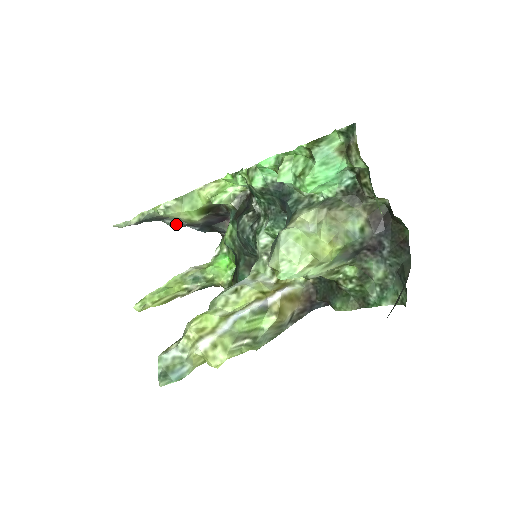
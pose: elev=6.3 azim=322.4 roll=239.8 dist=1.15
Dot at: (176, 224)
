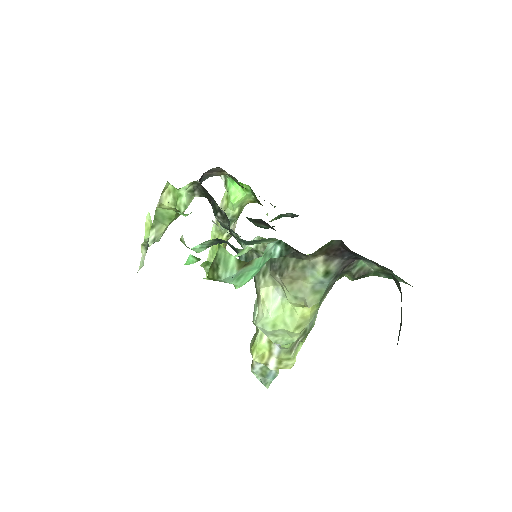
Dot at: occluded
